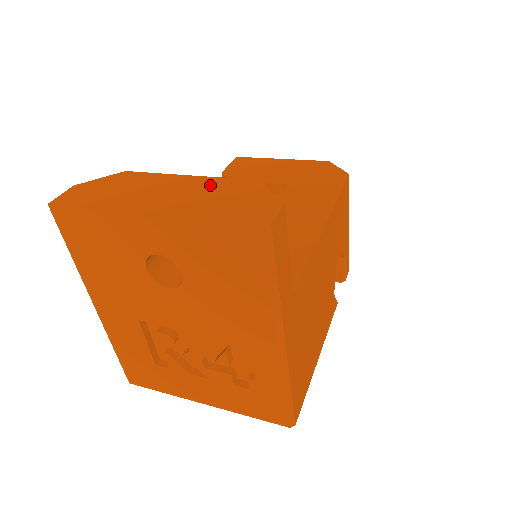
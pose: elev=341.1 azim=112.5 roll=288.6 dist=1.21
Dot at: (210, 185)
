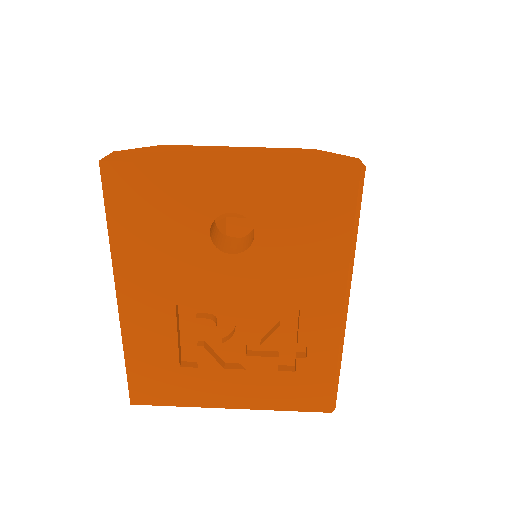
Dot at: (271, 151)
